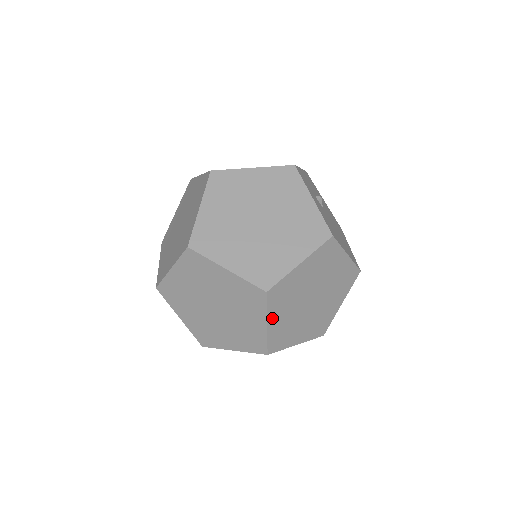
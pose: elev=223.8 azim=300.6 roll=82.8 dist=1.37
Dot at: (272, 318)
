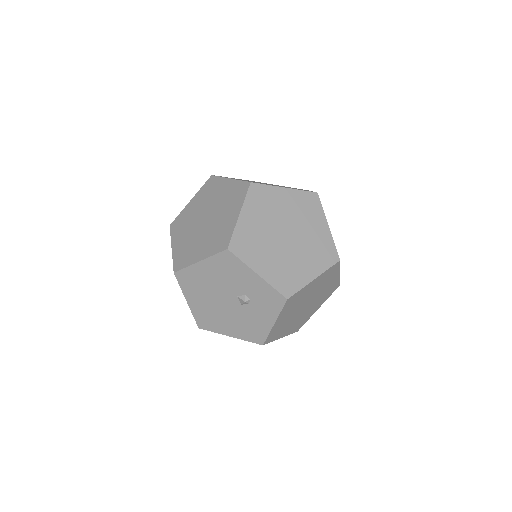
Dot at: occluded
